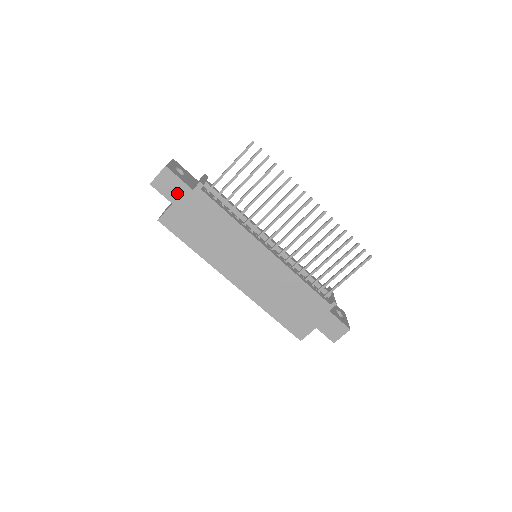
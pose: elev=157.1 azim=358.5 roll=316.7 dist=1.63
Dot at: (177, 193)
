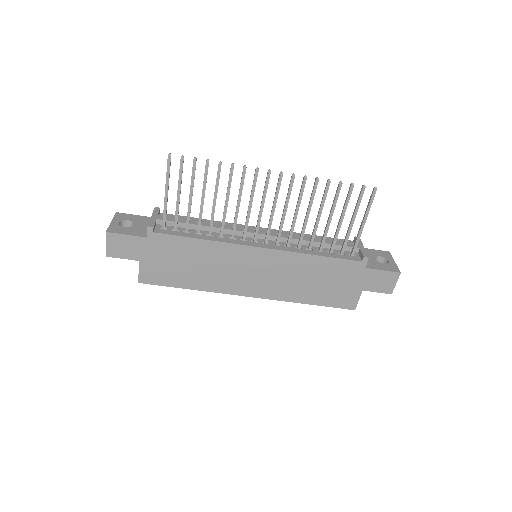
Dot at: (135, 249)
